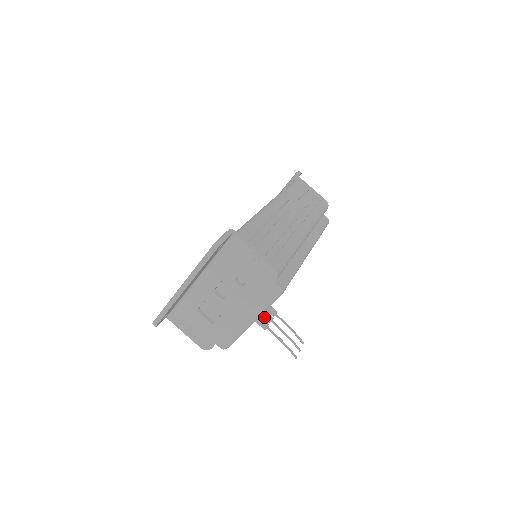
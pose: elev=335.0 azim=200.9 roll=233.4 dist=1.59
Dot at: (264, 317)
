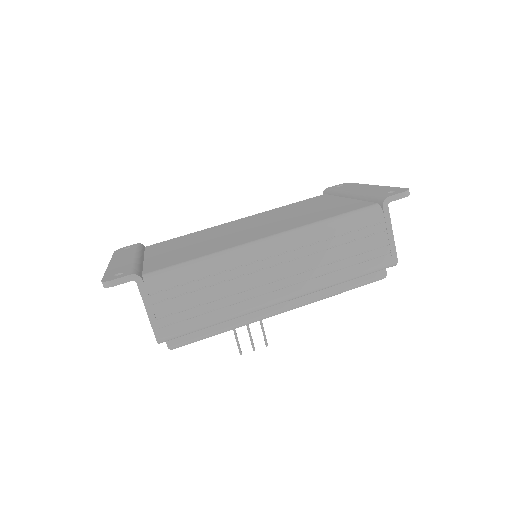
Dot at: occluded
